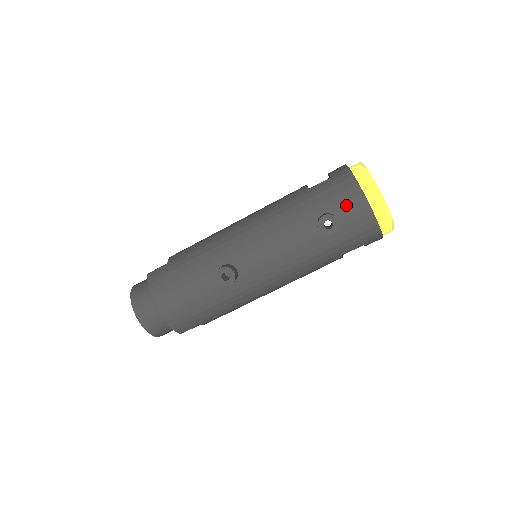
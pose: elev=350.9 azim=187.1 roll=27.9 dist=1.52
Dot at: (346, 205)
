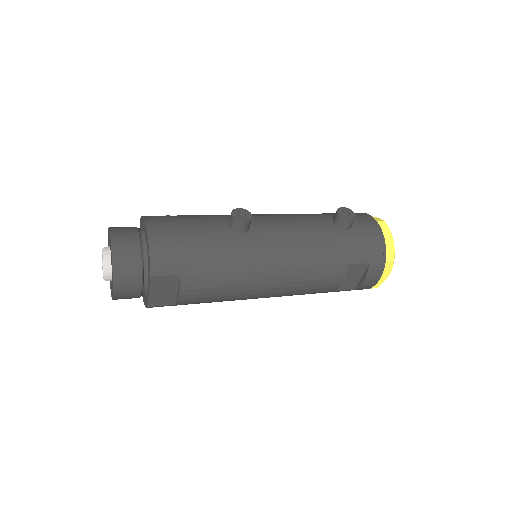
Dot at: (358, 218)
